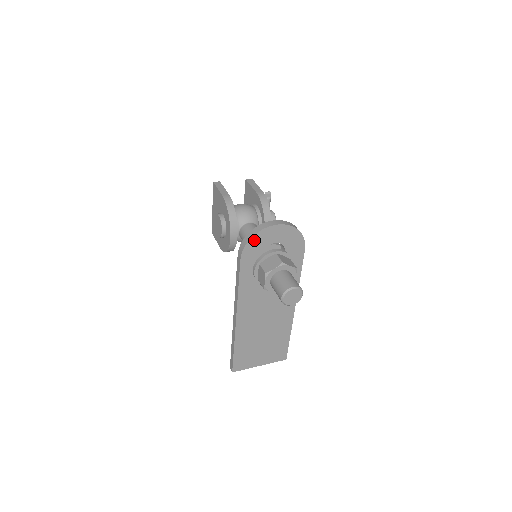
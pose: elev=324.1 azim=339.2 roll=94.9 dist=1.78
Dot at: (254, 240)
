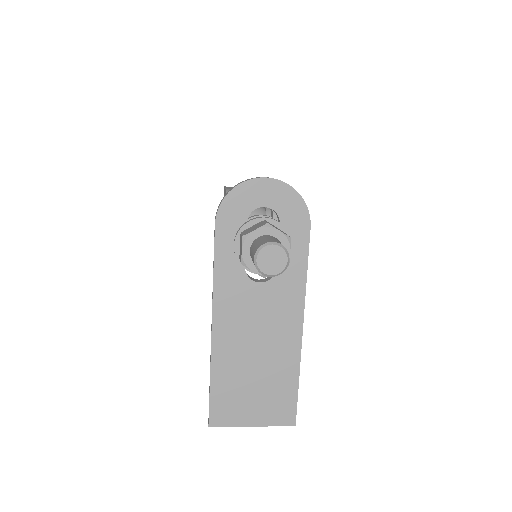
Dot at: (234, 196)
